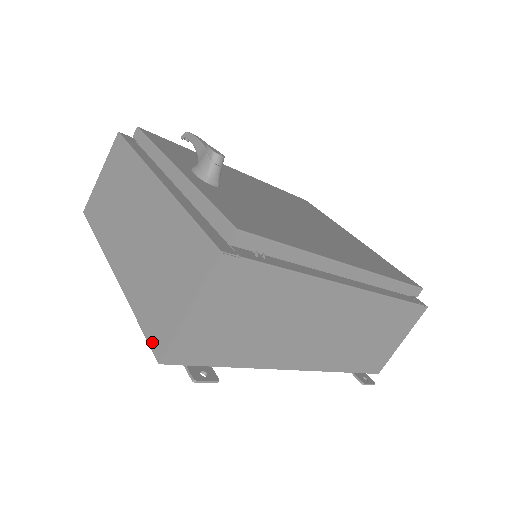
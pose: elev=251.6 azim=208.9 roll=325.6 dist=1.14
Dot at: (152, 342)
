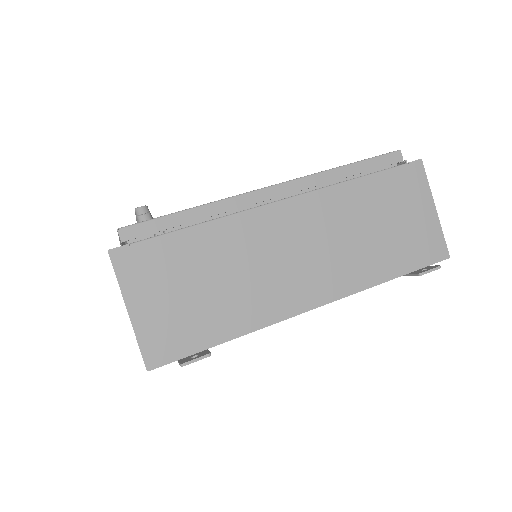
Dot at: occluded
